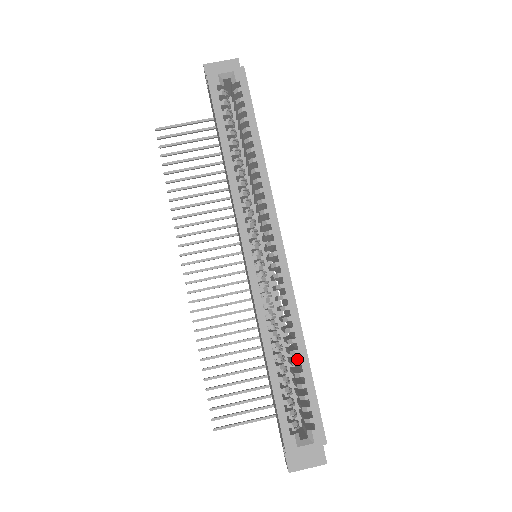
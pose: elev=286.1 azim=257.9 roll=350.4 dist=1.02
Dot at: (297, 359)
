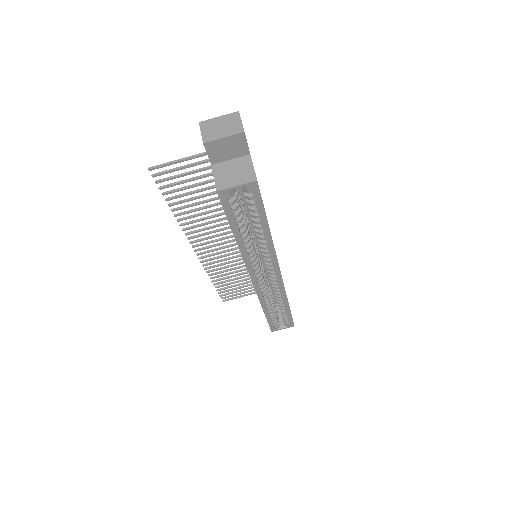
Dot at: occluded
